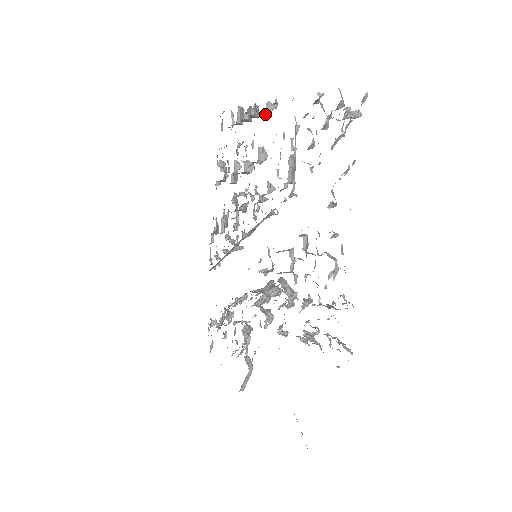
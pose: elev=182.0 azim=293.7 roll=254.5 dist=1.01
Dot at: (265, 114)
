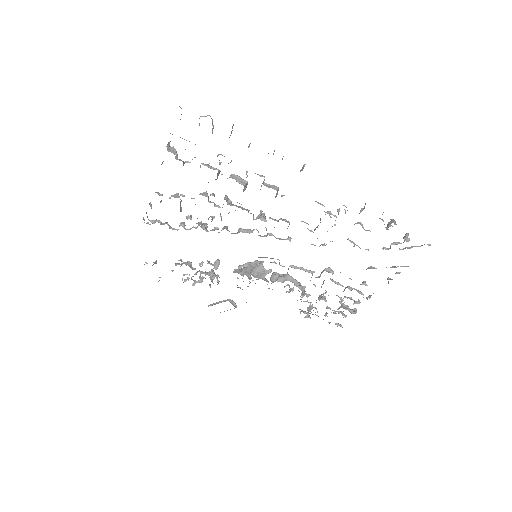
Dot at: occluded
